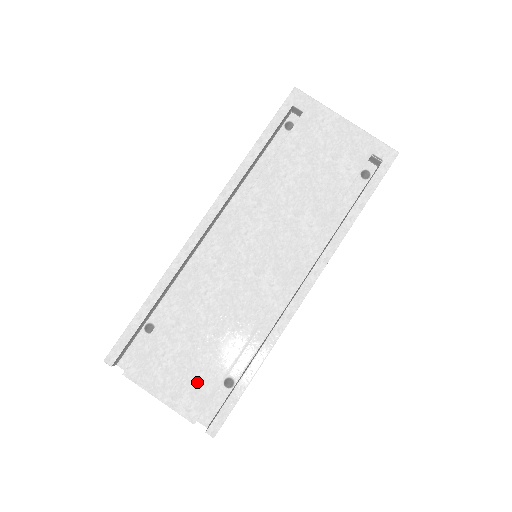
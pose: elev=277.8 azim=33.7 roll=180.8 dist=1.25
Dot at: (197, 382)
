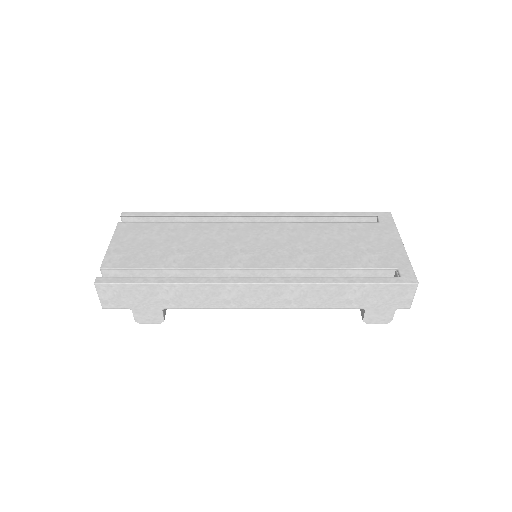
Dot at: (135, 256)
